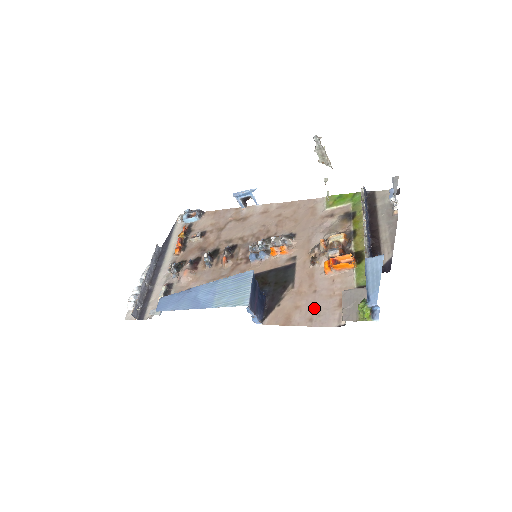
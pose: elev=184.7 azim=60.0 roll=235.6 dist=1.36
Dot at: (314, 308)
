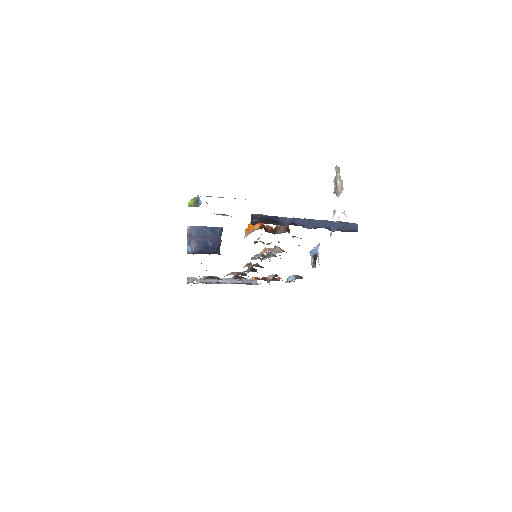
Dot at: occluded
